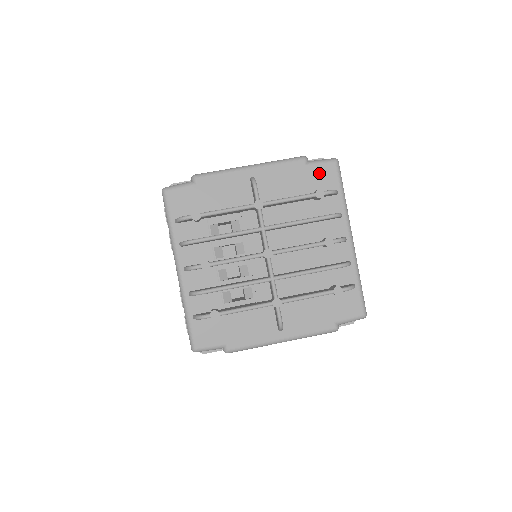
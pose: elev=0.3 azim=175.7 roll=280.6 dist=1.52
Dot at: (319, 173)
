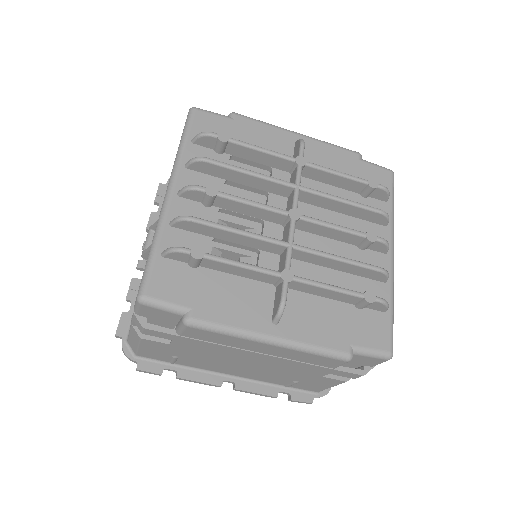
Dot at: (372, 173)
